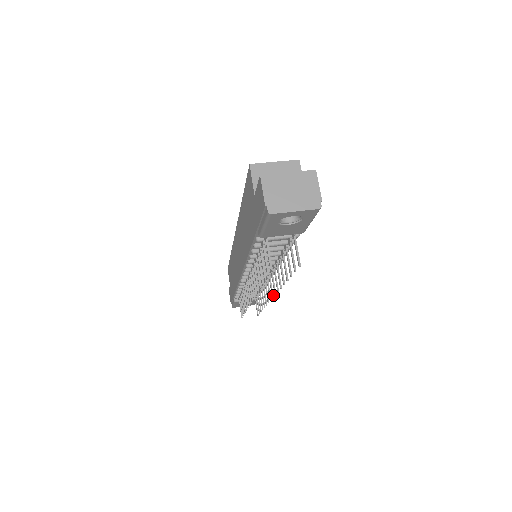
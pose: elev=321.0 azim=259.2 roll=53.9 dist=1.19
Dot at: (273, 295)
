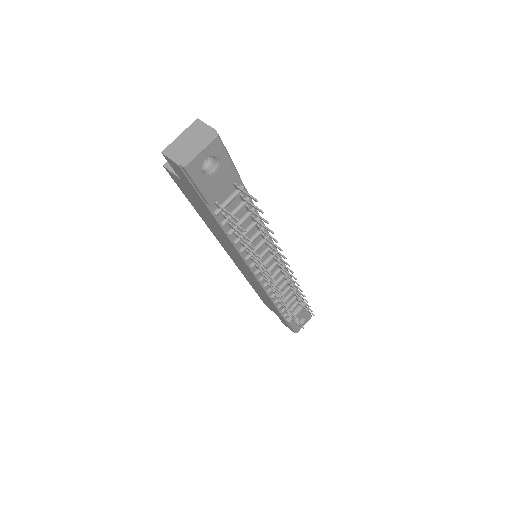
Dot at: (291, 271)
